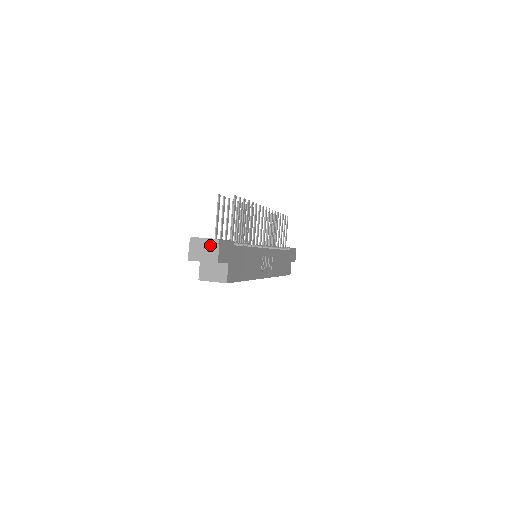
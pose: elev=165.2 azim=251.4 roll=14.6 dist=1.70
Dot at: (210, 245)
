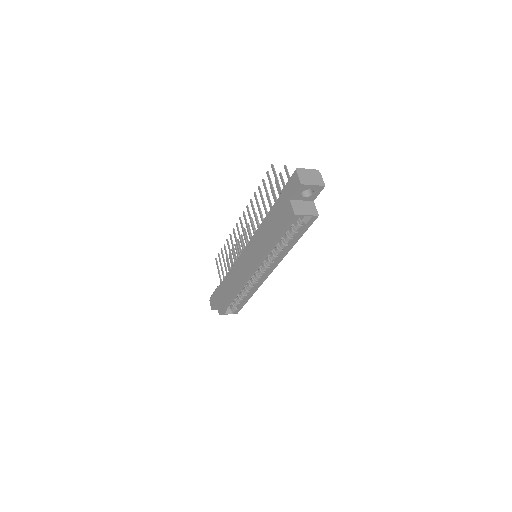
Dot at: (314, 174)
